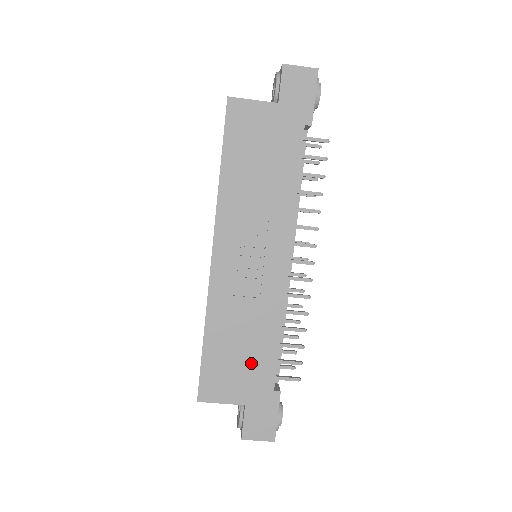
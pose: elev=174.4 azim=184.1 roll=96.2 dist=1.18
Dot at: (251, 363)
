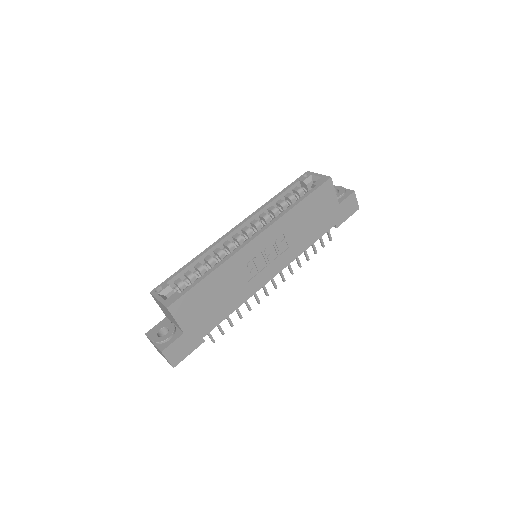
Dot at: (211, 312)
